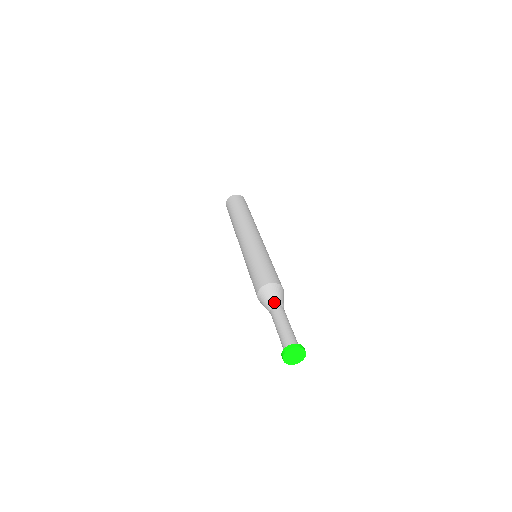
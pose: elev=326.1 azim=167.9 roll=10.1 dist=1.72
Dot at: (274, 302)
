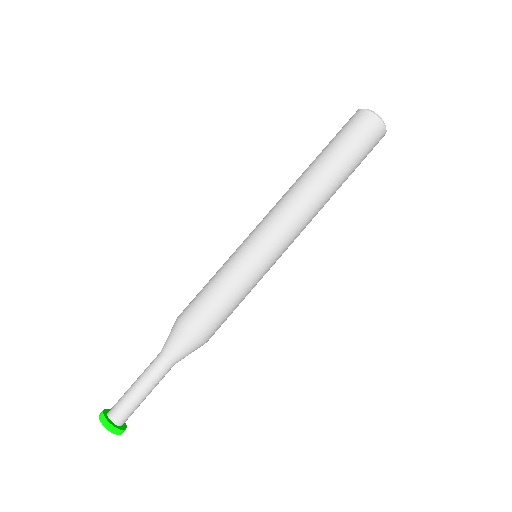
Dot at: (174, 359)
